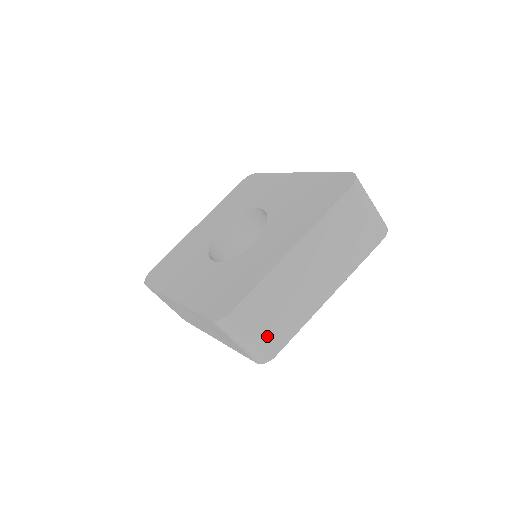
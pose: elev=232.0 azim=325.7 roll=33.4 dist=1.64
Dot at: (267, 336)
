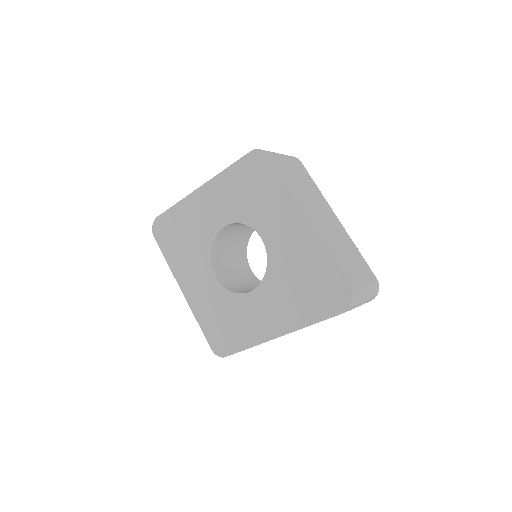
Dot at: occluded
